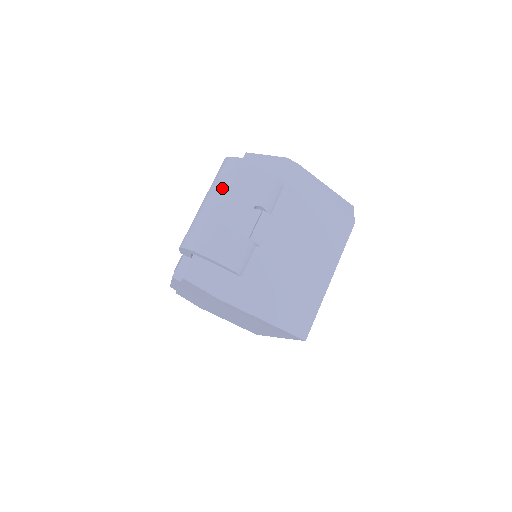
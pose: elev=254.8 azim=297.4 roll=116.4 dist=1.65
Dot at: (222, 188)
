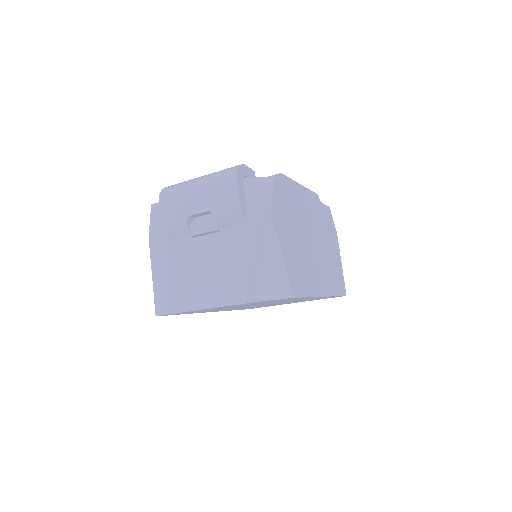
Dot at: (209, 179)
